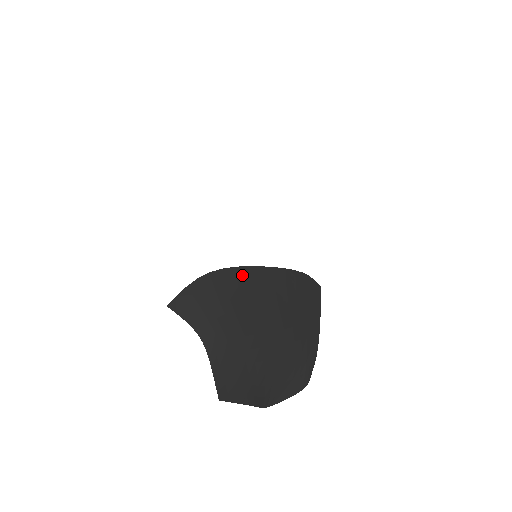
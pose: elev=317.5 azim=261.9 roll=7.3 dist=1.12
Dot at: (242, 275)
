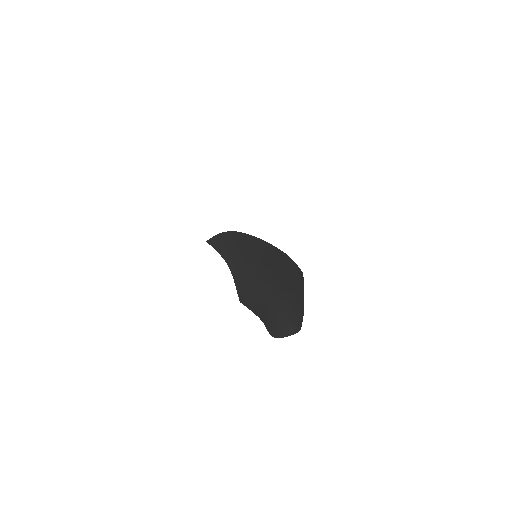
Dot at: (249, 239)
